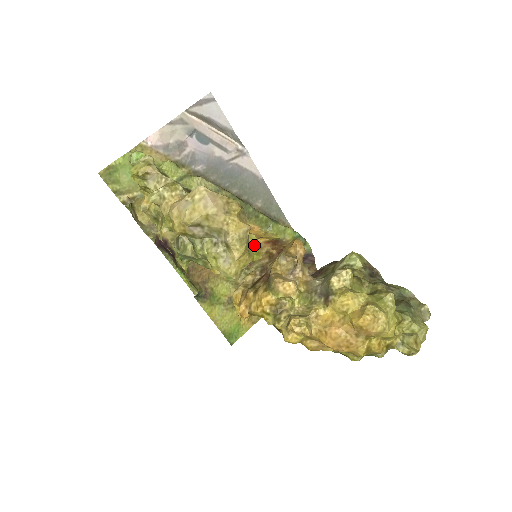
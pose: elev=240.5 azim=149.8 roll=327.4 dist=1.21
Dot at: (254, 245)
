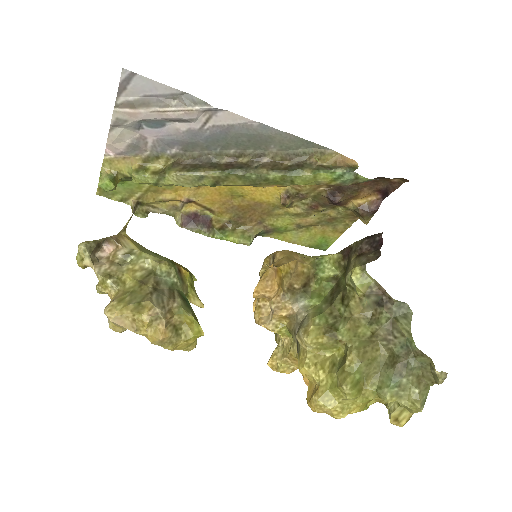
Dot at: (192, 325)
